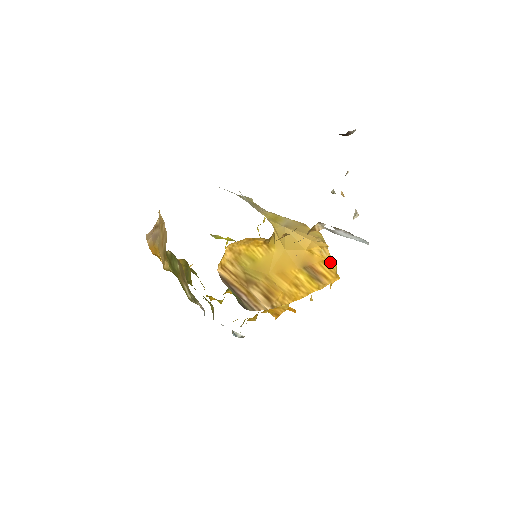
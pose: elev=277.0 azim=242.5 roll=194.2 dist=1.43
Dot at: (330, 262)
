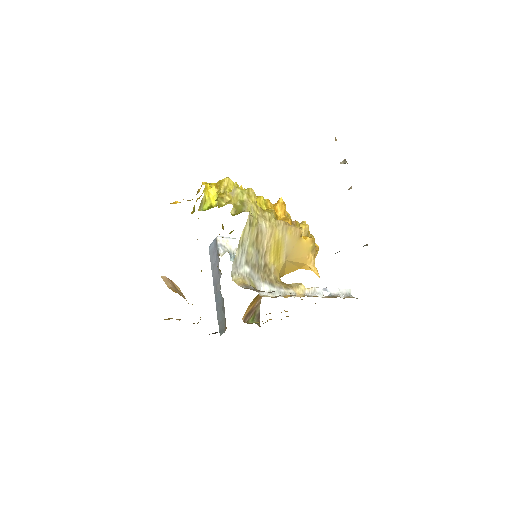
Dot at: occluded
